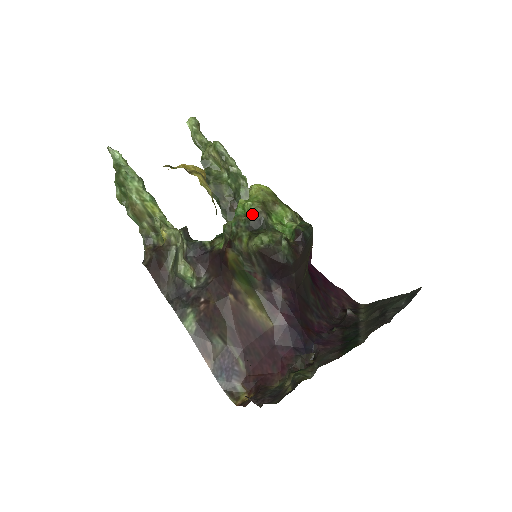
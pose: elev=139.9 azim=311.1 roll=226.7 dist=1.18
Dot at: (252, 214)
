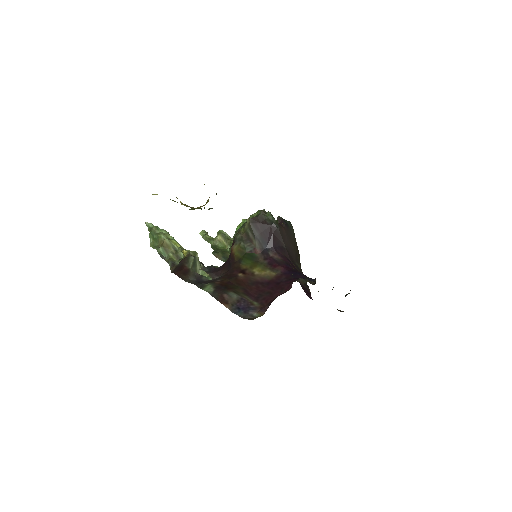
Dot at: occluded
